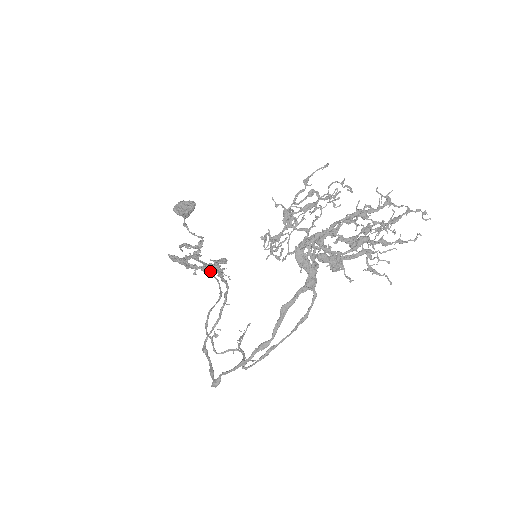
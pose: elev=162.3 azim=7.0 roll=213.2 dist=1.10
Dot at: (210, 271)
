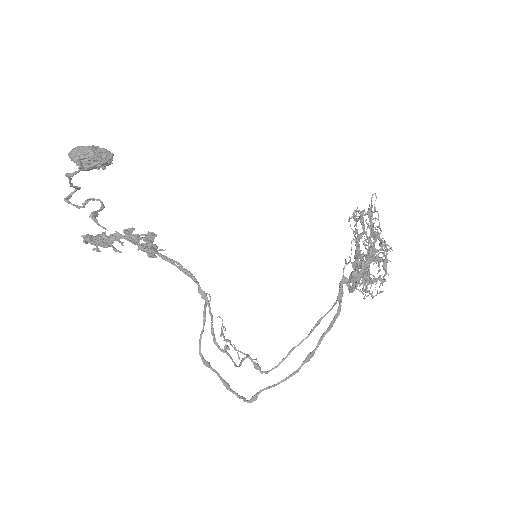
Dot at: (175, 265)
